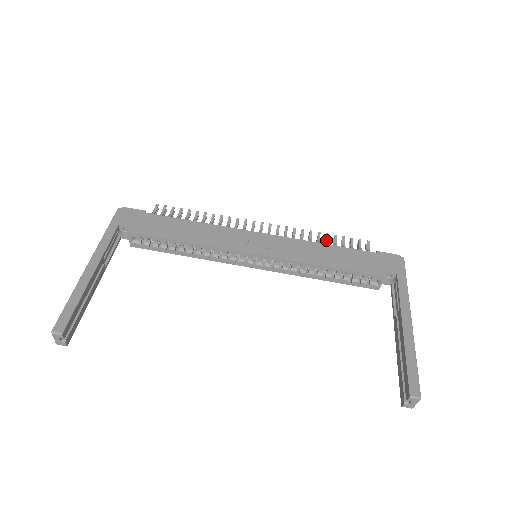
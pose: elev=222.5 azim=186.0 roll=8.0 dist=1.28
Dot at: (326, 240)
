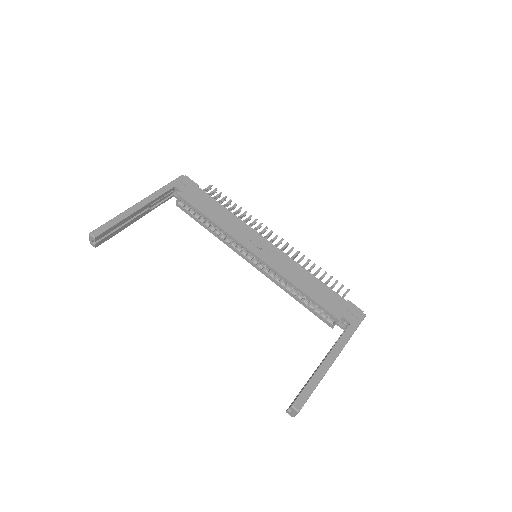
Dot at: (316, 272)
